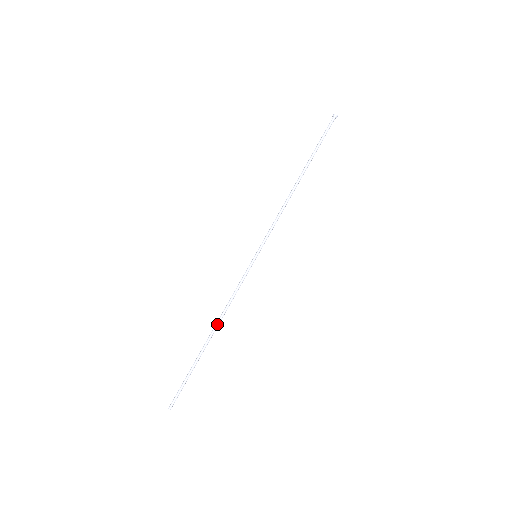
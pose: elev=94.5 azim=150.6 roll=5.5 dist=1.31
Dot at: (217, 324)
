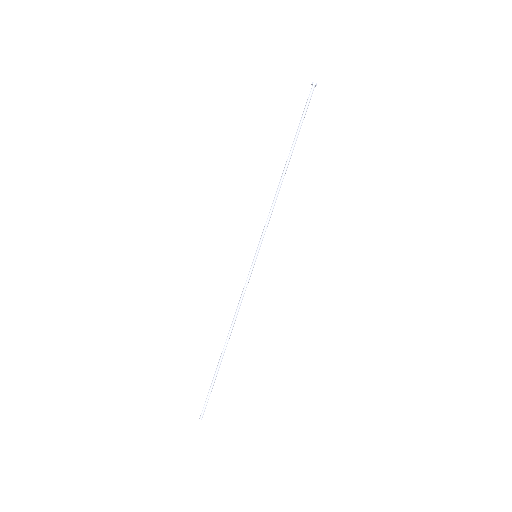
Dot at: (229, 331)
